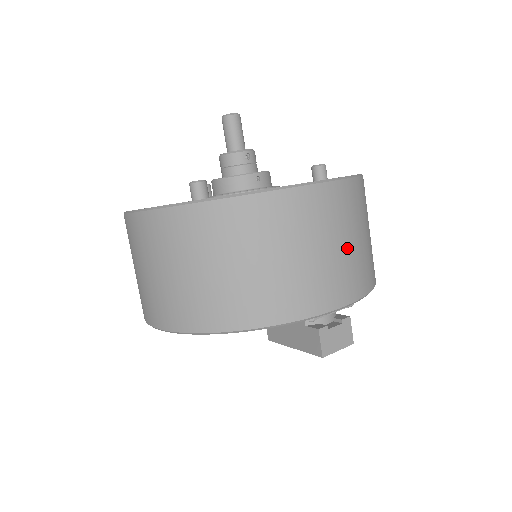
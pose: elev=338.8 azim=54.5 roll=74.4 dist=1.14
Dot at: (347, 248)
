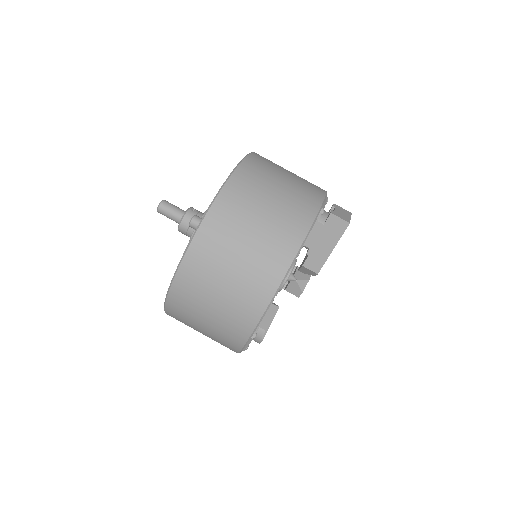
Dot at: (293, 174)
